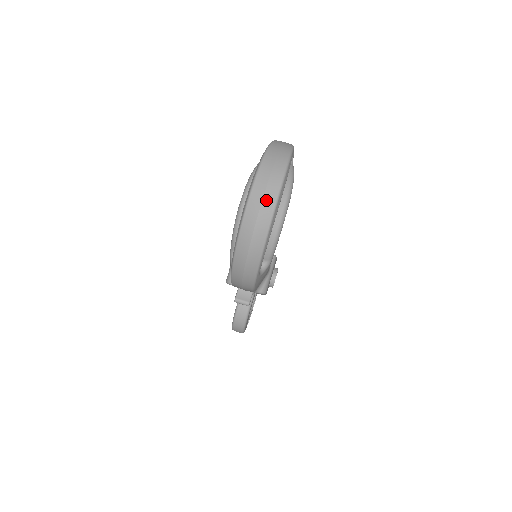
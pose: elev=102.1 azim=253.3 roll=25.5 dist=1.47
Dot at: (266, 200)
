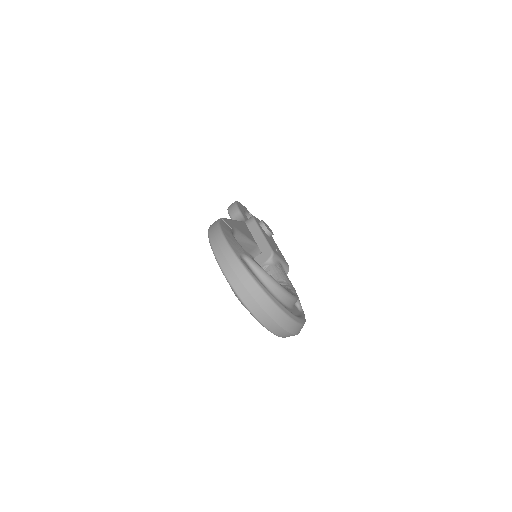
Dot at: (285, 326)
